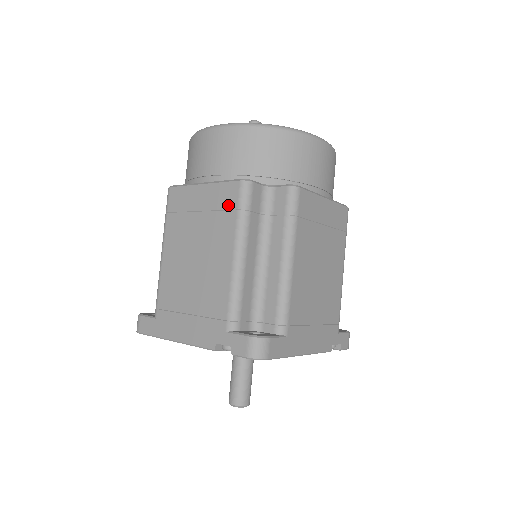
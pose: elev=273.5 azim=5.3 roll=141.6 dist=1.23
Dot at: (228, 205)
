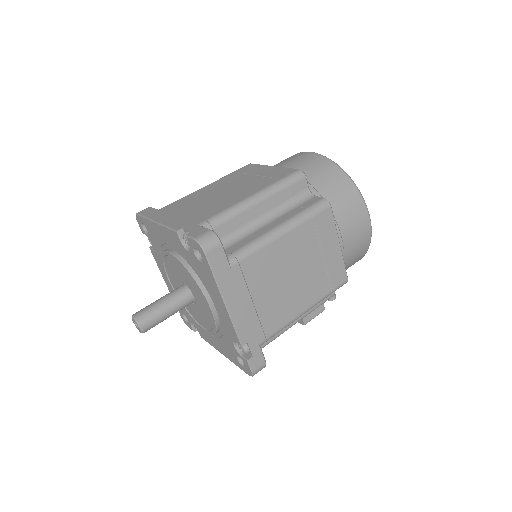
Dot at: (277, 176)
